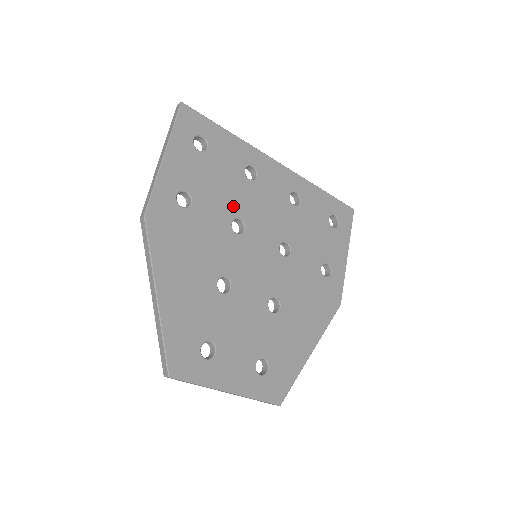
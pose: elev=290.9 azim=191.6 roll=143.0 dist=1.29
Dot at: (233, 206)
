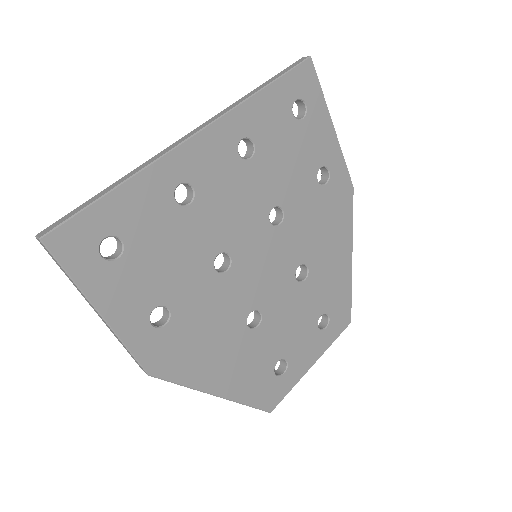
Dot at: (202, 254)
